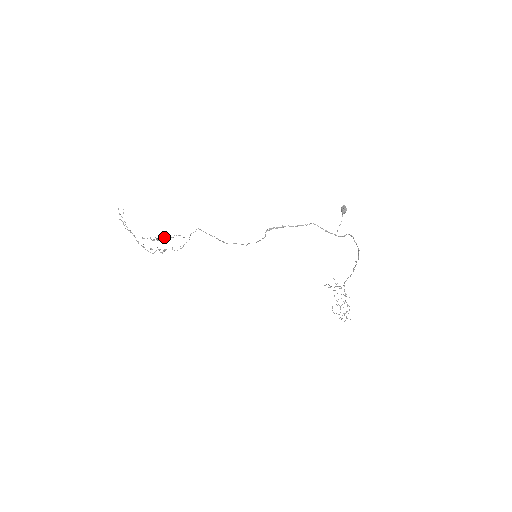
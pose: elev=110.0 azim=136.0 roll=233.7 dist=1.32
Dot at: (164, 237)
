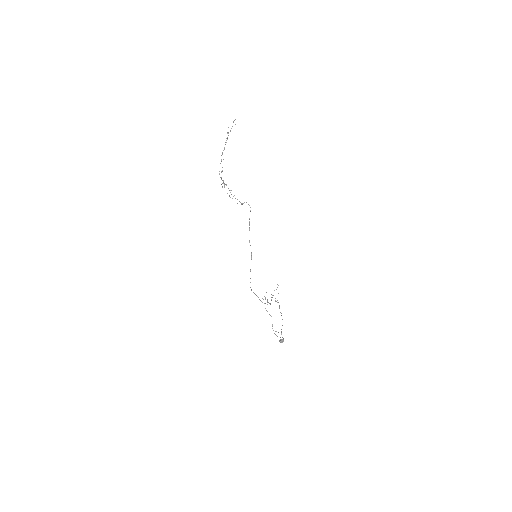
Dot at: occluded
